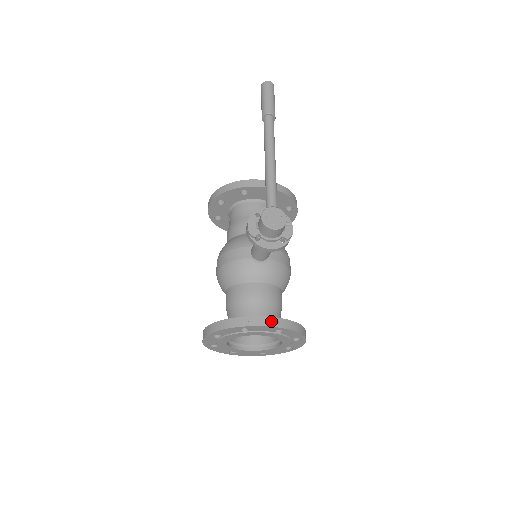
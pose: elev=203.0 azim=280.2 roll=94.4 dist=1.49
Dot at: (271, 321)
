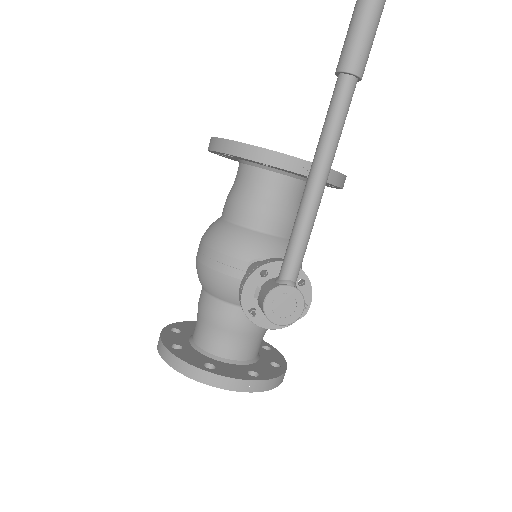
Dot at: (242, 385)
